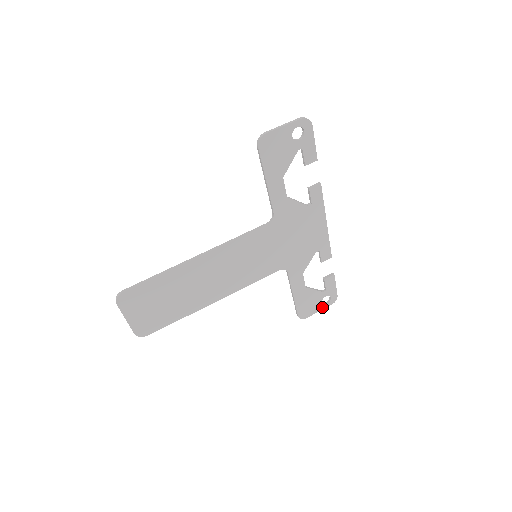
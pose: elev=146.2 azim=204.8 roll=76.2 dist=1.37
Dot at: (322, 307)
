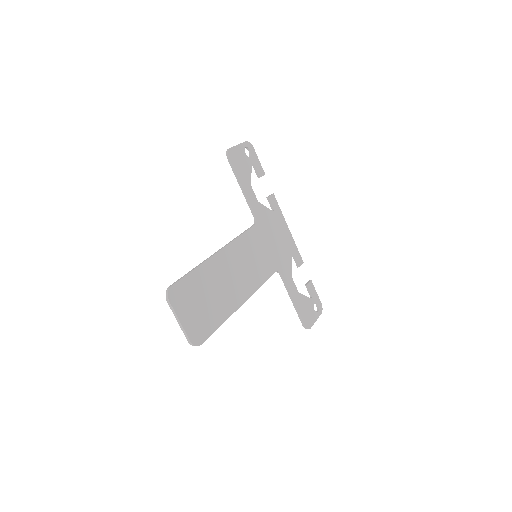
Dot at: (316, 316)
